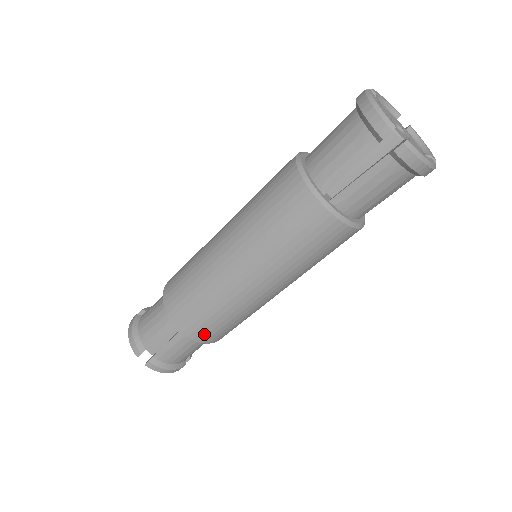
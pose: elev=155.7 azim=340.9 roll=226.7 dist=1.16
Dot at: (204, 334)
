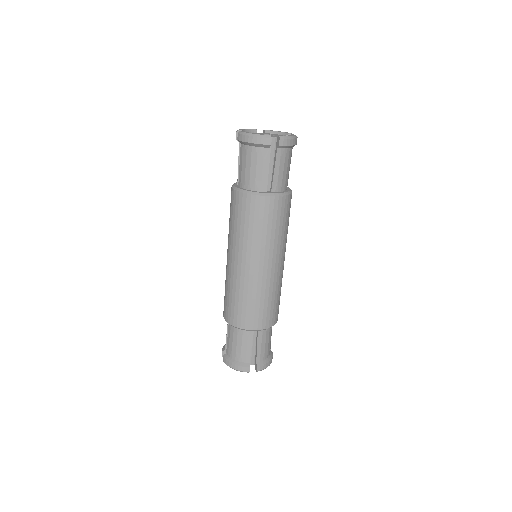
Dot at: (271, 319)
